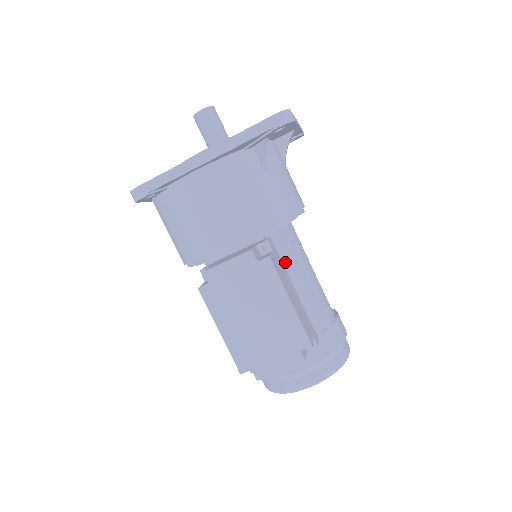
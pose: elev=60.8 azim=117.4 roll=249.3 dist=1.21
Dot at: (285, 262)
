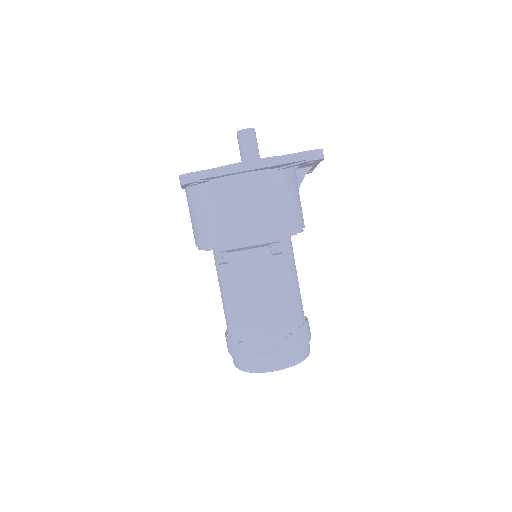
Dot at: occluded
